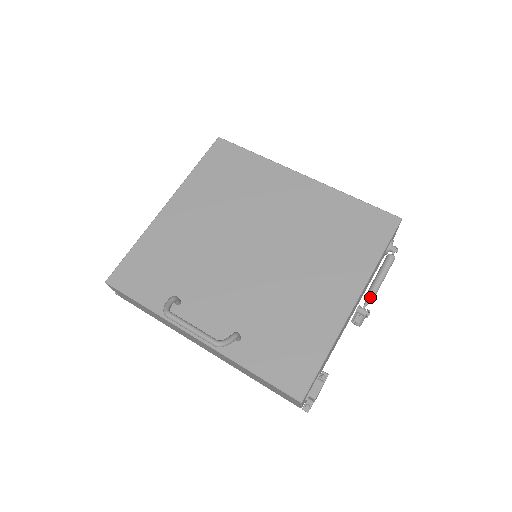
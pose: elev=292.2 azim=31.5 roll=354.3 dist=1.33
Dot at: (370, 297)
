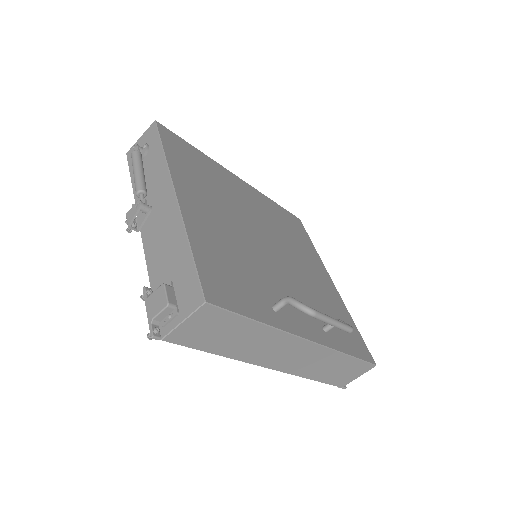
Dot at: occluded
